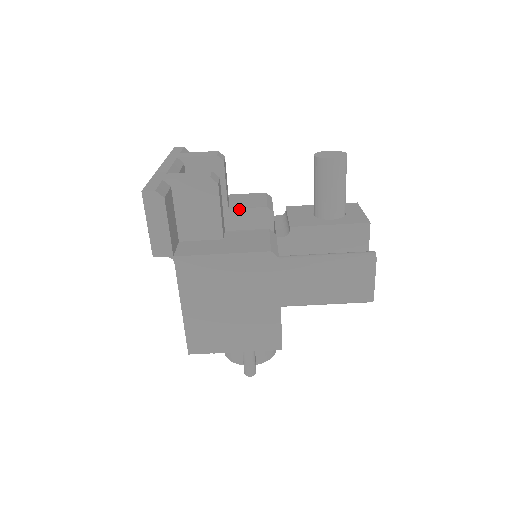
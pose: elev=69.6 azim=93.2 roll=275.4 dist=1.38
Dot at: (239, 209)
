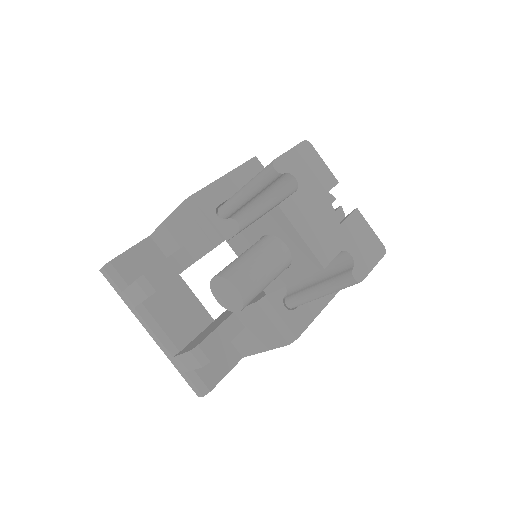
Dot at: occluded
